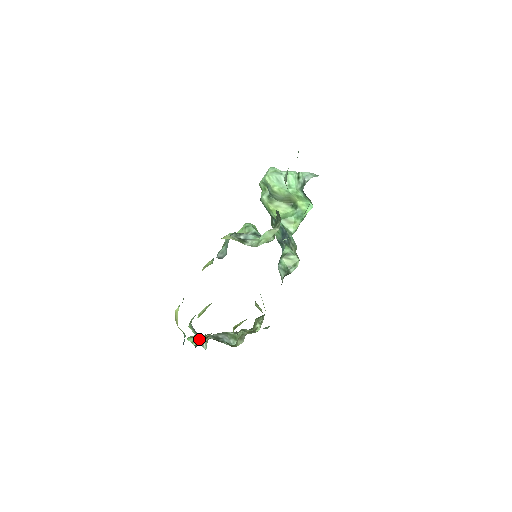
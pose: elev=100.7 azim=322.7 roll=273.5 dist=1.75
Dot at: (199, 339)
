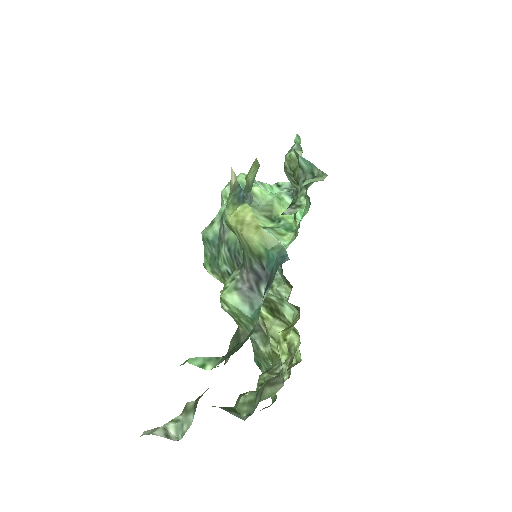
Dot at: occluded
